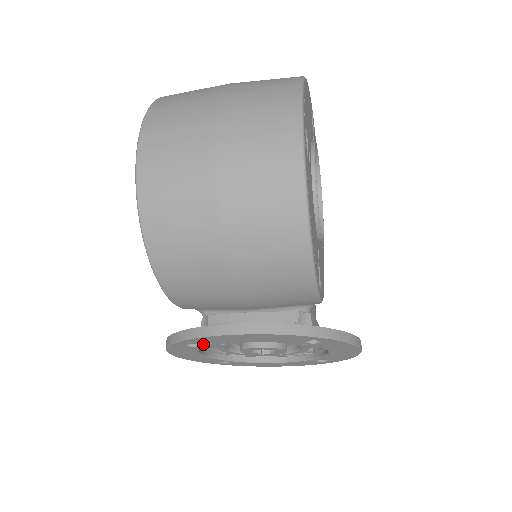
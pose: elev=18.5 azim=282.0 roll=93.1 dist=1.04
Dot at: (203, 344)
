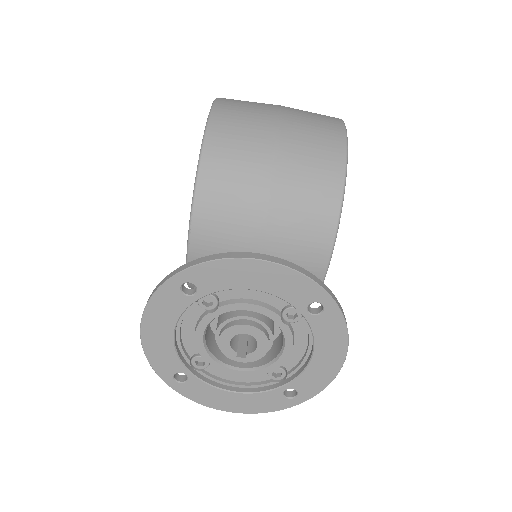
Dot at: (202, 288)
